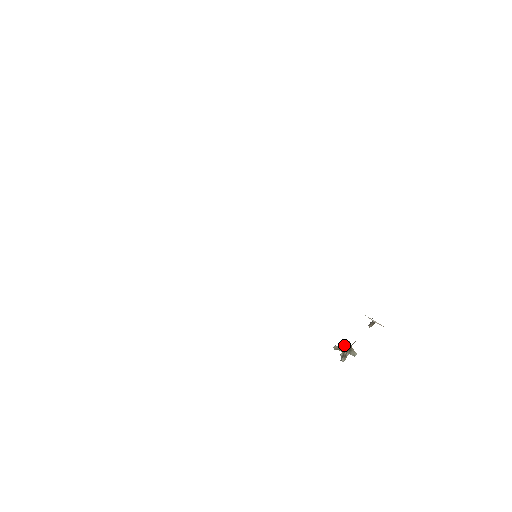
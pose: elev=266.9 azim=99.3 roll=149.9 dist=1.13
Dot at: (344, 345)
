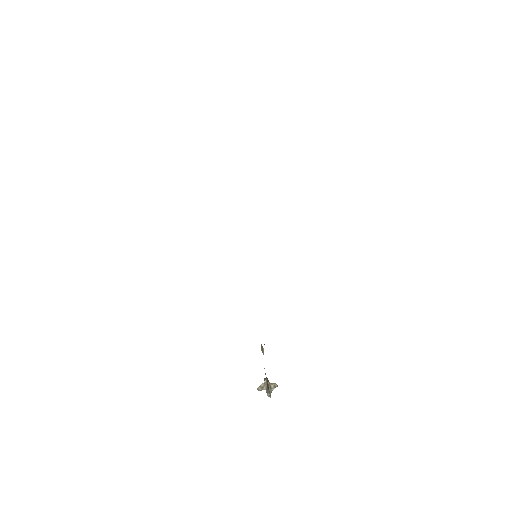
Dot at: occluded
